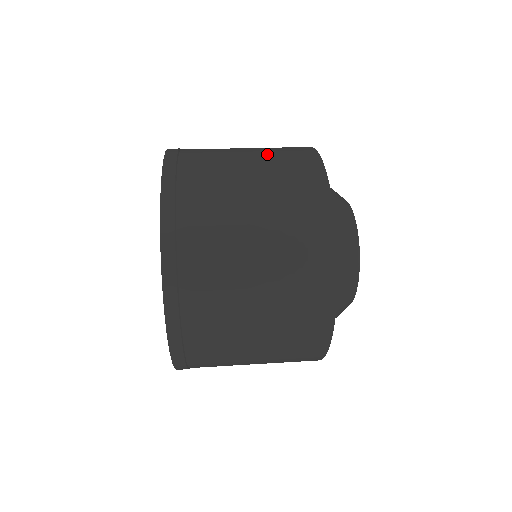
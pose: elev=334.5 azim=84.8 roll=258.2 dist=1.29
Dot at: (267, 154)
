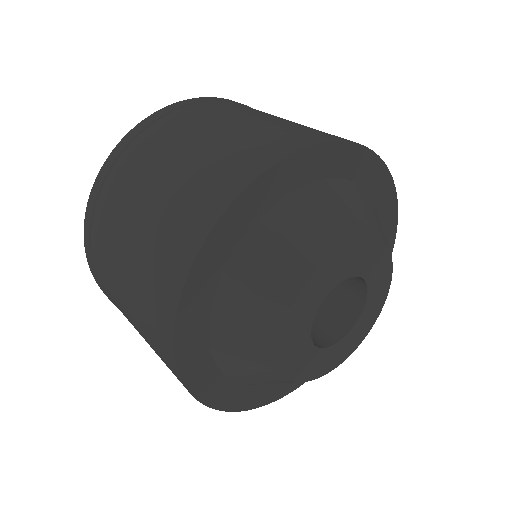
Dot at: (188, 174)
